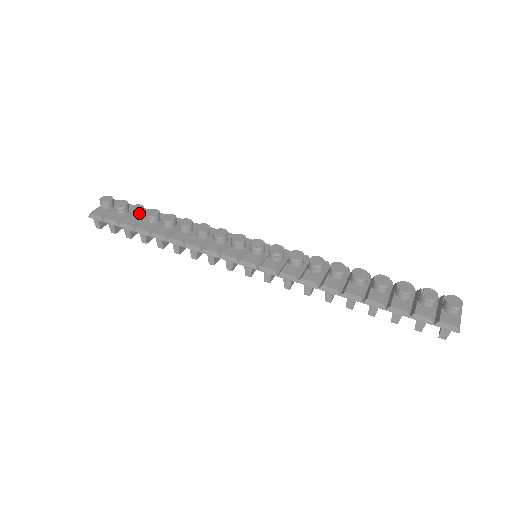
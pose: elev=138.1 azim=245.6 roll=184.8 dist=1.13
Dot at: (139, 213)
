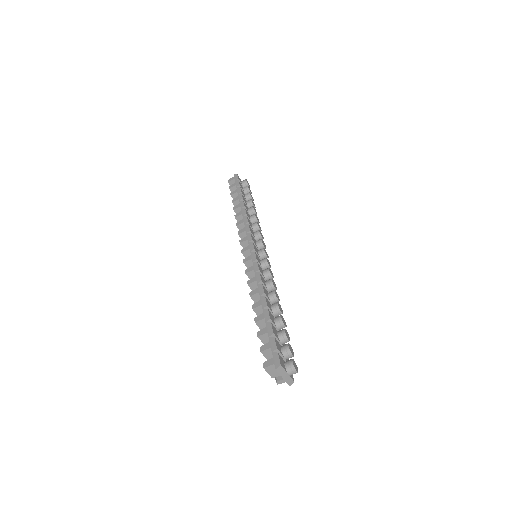
Dot at: (249, 197)
